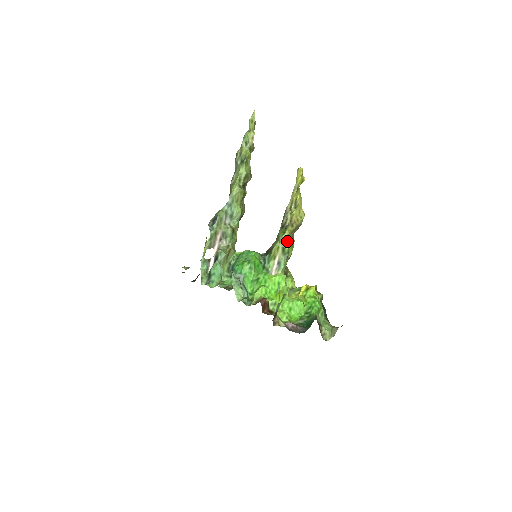
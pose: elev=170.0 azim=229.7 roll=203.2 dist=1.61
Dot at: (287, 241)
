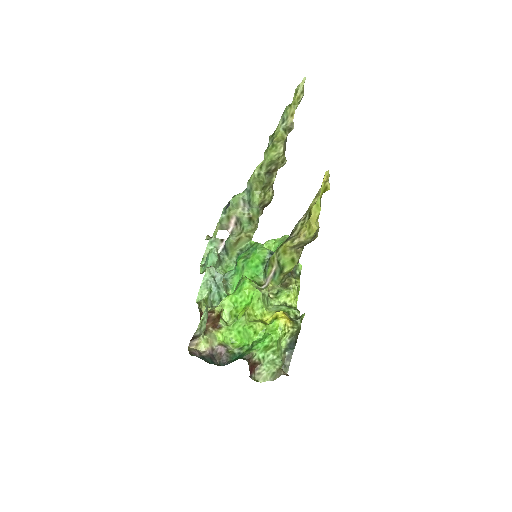
Dot at: (283, 255)
